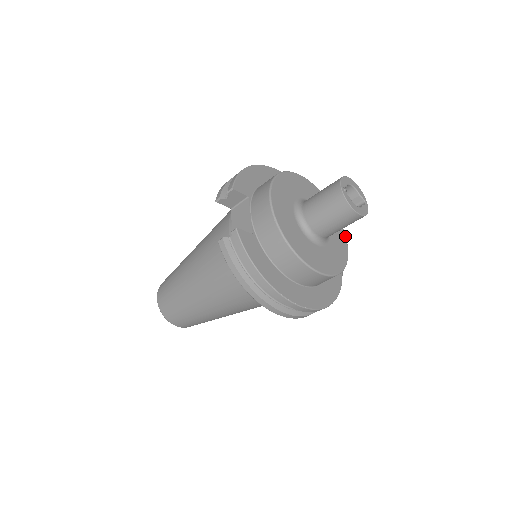
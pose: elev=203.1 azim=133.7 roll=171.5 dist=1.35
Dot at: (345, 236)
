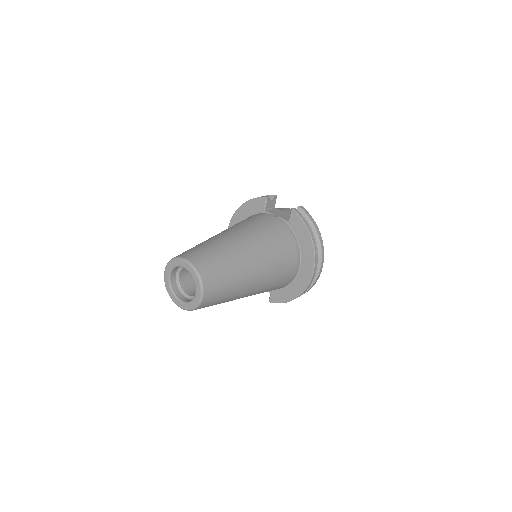
Dot at: occluded
